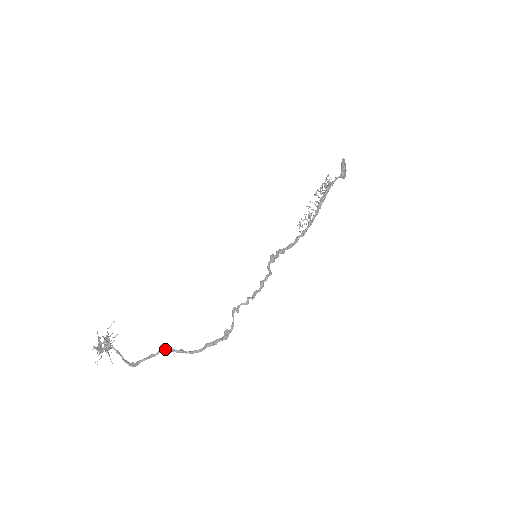
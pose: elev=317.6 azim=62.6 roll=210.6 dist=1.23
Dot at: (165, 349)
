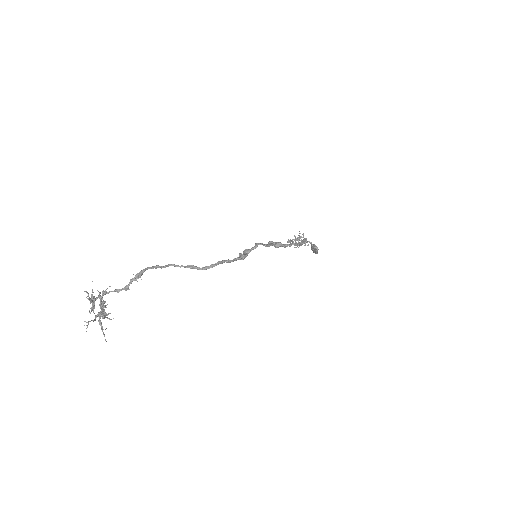
Dot at: (174, 264)
